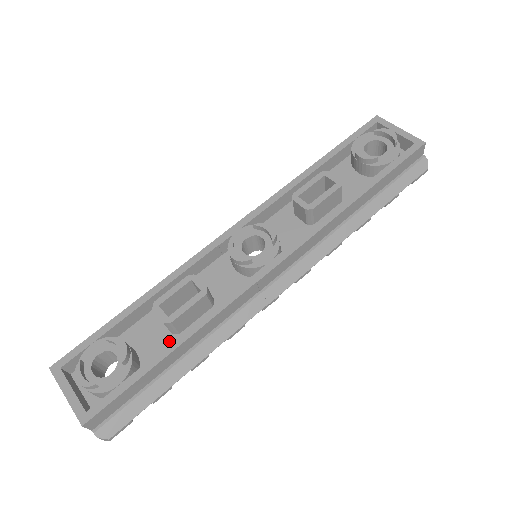
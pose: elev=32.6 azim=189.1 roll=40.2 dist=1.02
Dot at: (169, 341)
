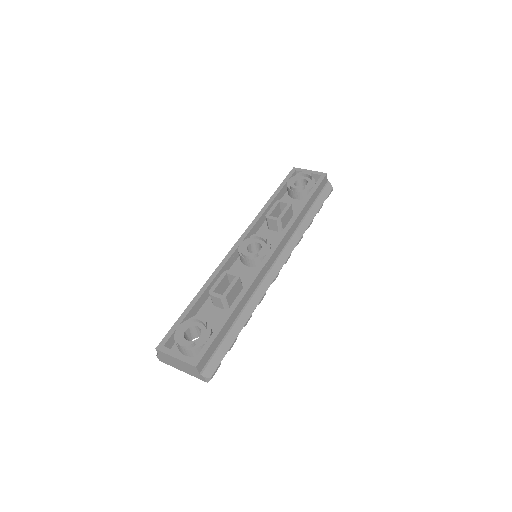
Dot at: occluded
